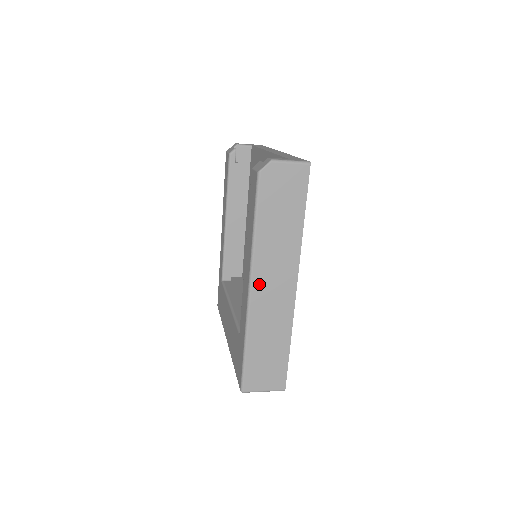
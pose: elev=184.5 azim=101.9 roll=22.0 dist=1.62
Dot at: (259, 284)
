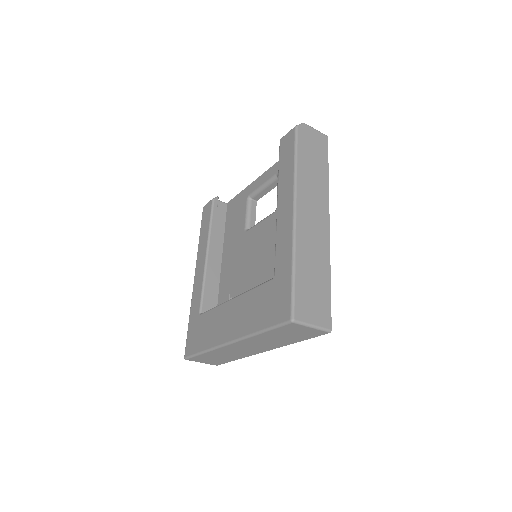
Dot at: (302, 209)
